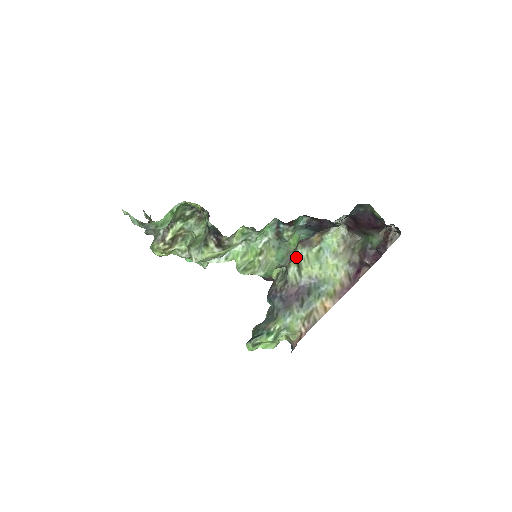
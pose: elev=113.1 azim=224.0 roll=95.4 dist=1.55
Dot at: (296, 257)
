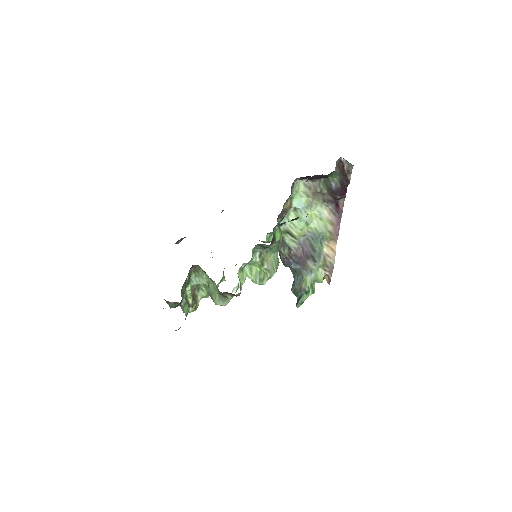
Dot at: (282, 228)
